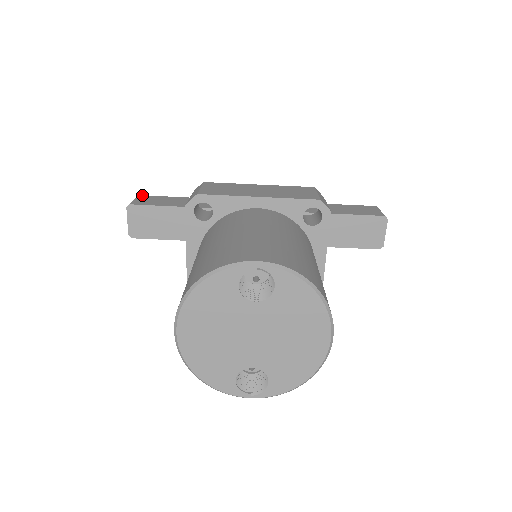
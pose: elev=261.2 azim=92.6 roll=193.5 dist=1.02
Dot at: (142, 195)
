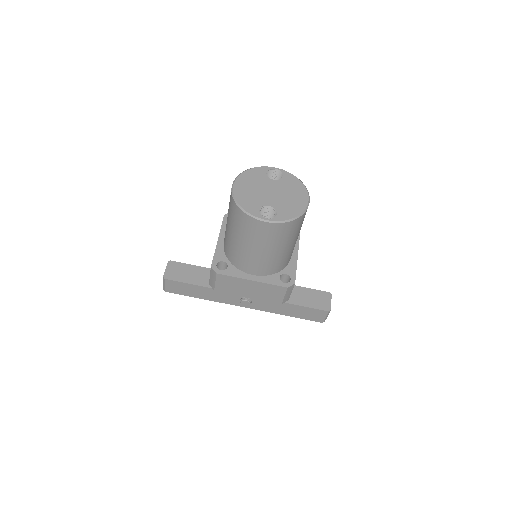
Dot at: occluded
